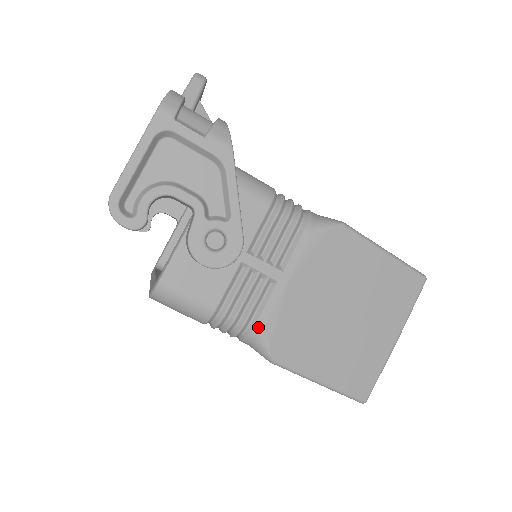
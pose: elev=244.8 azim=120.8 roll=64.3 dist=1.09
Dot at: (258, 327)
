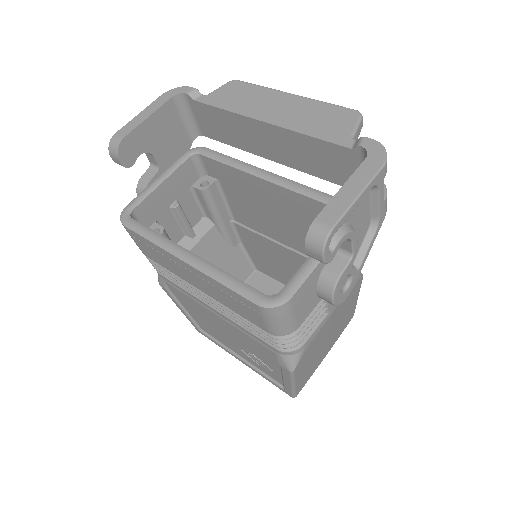
Dot at: (305, 345)
